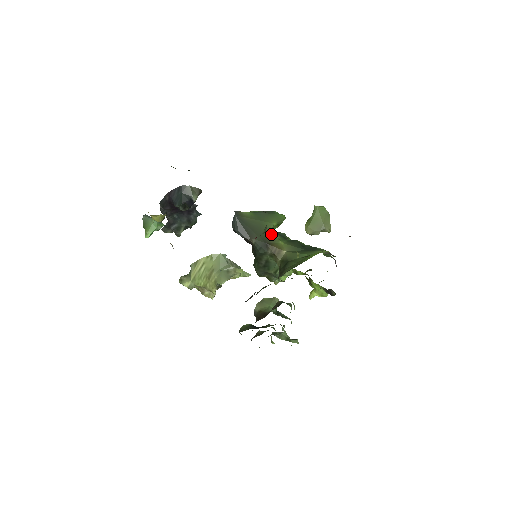
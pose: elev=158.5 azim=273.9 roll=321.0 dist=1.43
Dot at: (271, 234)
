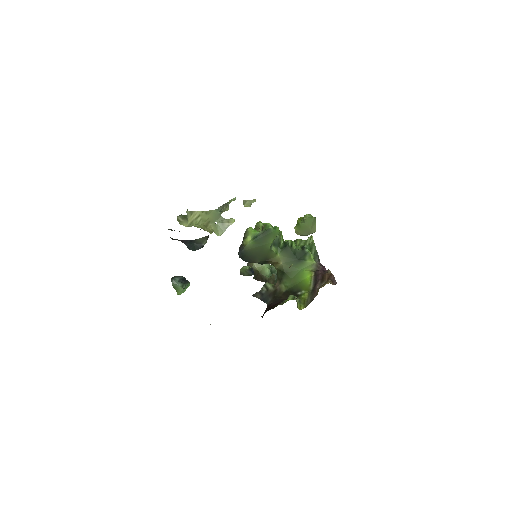
Dot at: (270, 252)
